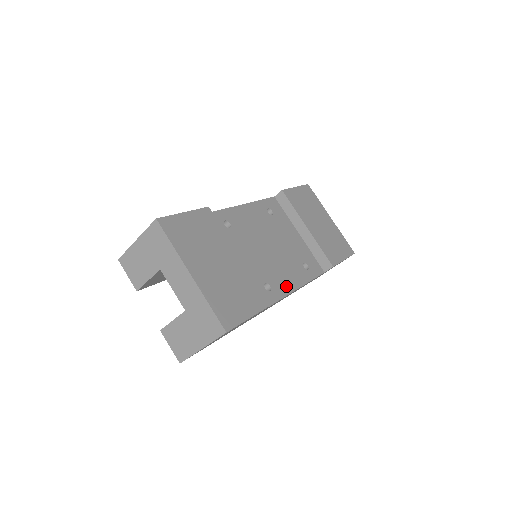
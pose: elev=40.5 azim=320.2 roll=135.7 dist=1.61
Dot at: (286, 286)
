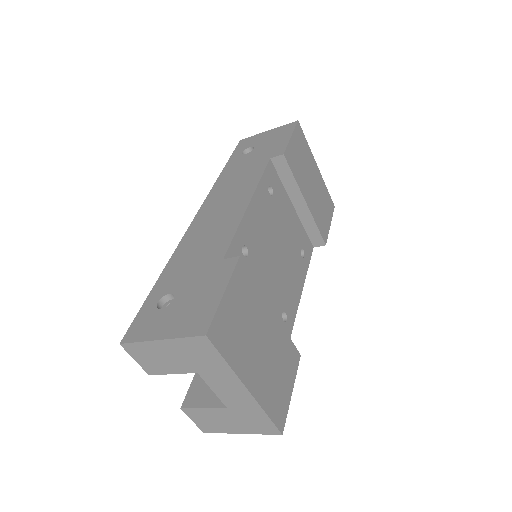
Dot at: (295, 299)
